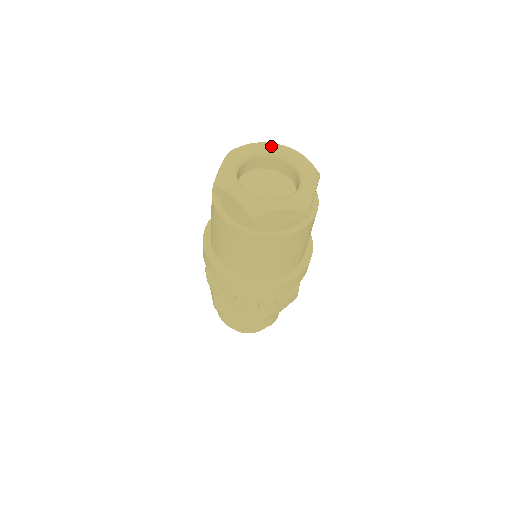
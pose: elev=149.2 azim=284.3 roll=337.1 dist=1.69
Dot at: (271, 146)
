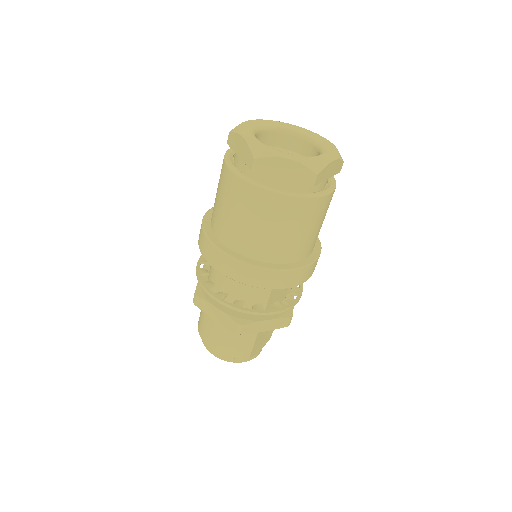
Dot at: (261, 121)
